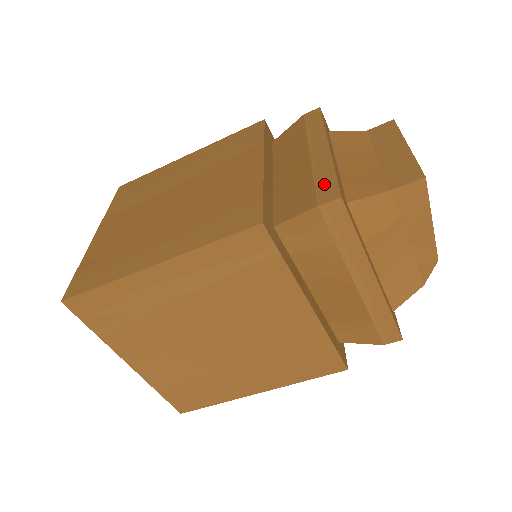
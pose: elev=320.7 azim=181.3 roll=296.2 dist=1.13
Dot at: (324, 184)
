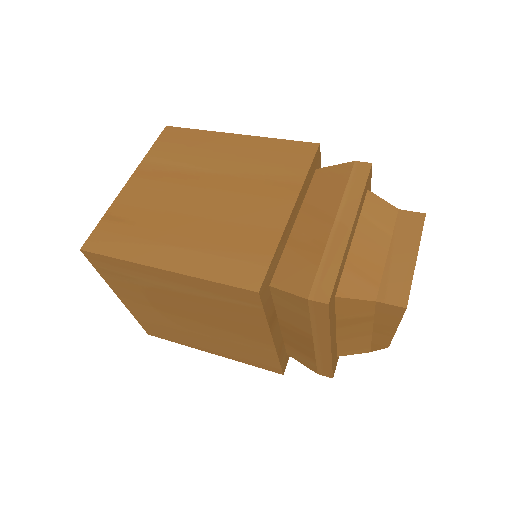
Dot at: (324, 277)
